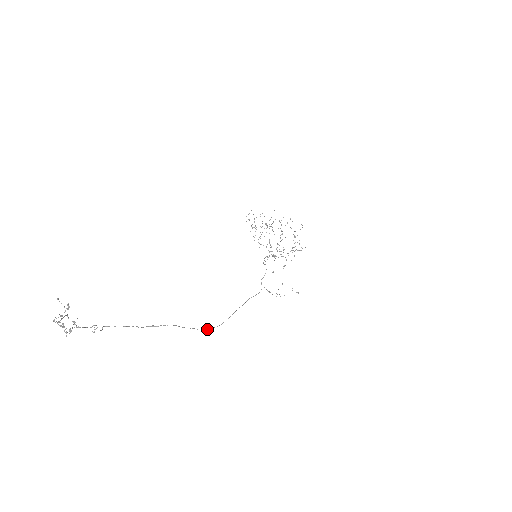
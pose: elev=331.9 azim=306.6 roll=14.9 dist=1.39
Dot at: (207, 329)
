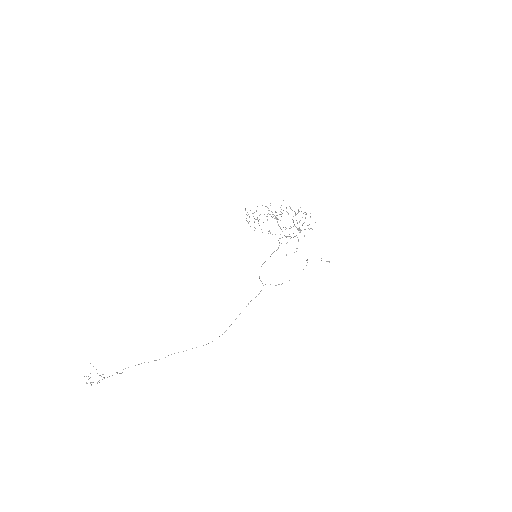
Dot at: (208, 343)
